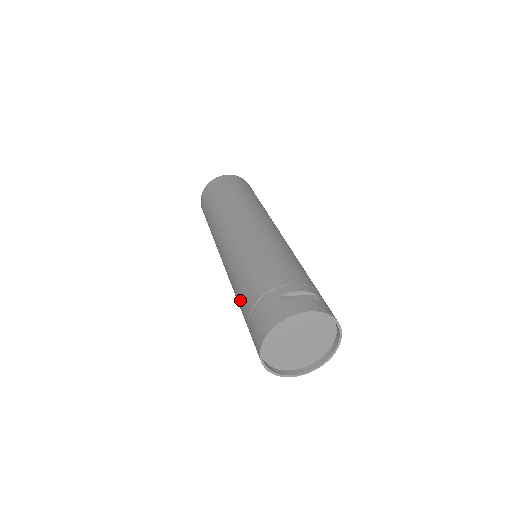
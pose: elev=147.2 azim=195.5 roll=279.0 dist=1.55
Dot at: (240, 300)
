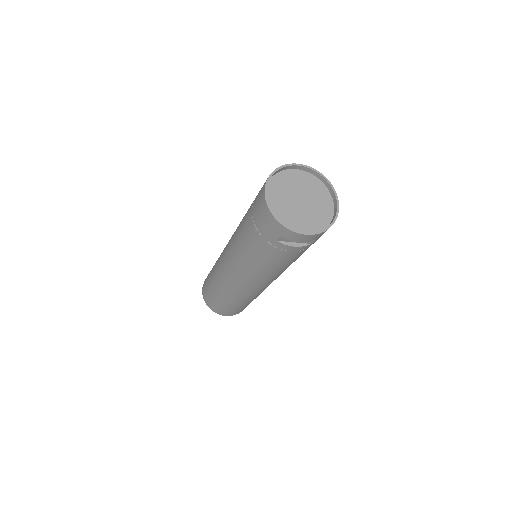
Dot at: (243, 226)
